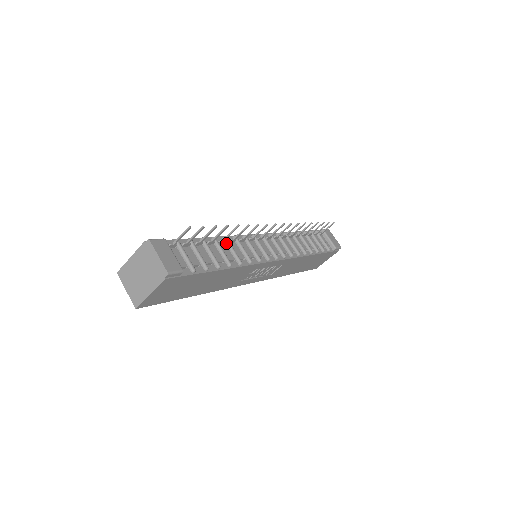
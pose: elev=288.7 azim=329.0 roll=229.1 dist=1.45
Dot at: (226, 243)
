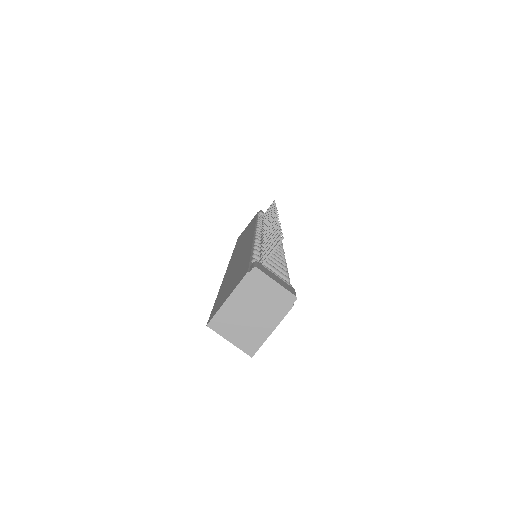
Dot at: occluded
